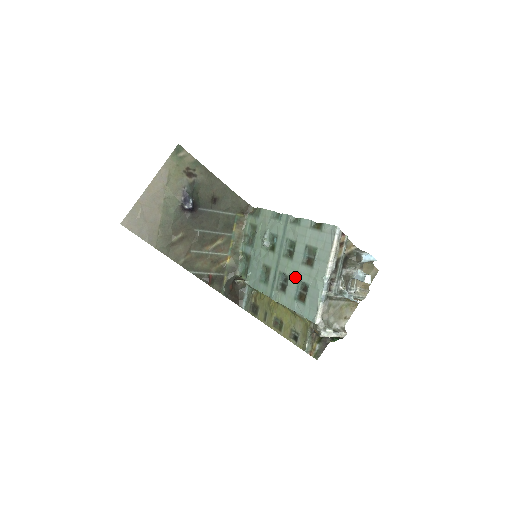
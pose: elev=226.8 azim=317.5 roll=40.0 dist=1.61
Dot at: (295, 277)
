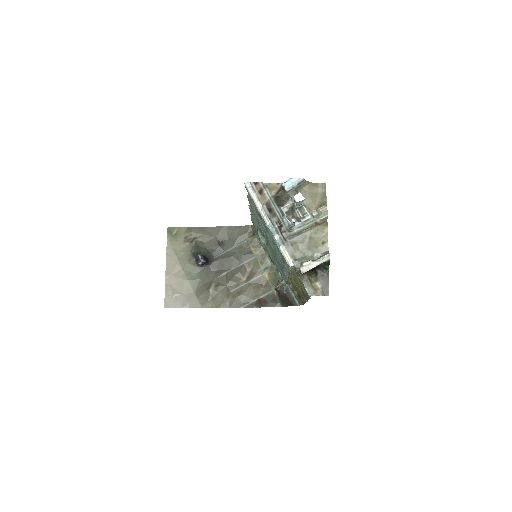
Dot at: (273, 246)
